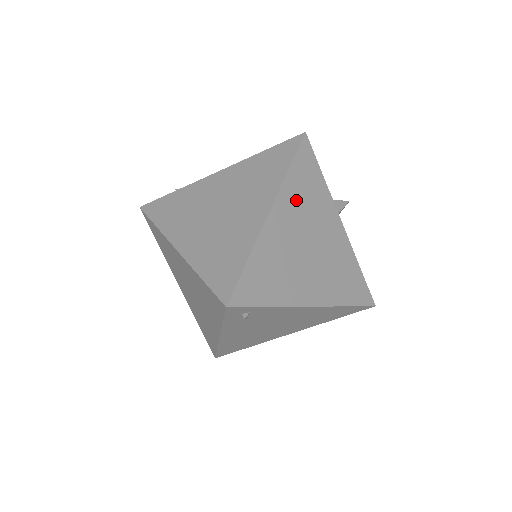
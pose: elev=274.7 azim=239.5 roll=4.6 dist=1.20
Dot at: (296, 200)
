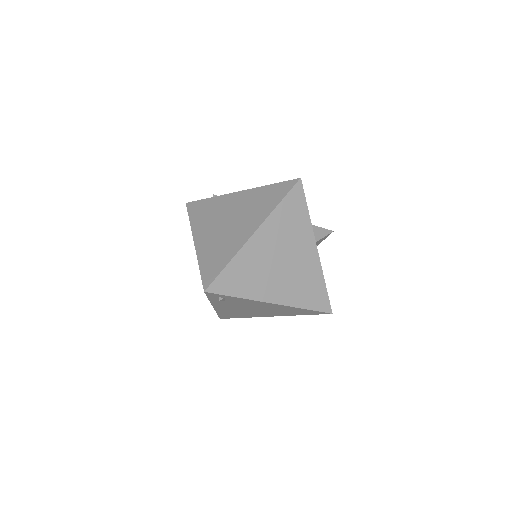
Dot at: (279, 227)
